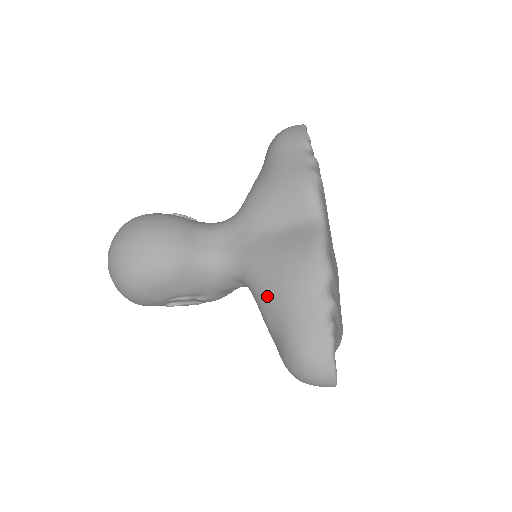
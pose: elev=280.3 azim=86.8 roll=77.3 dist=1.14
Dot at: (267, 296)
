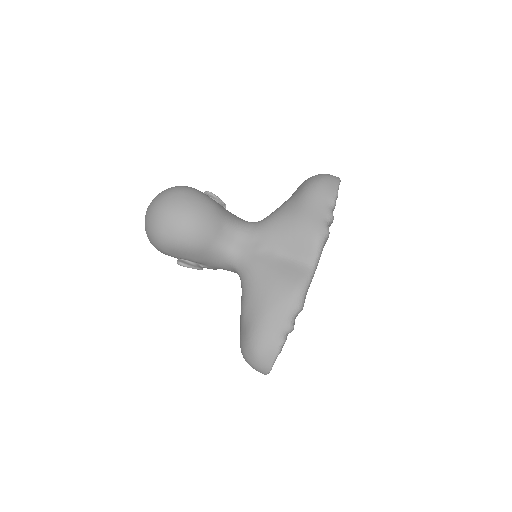
Dot at: (252, 299)
